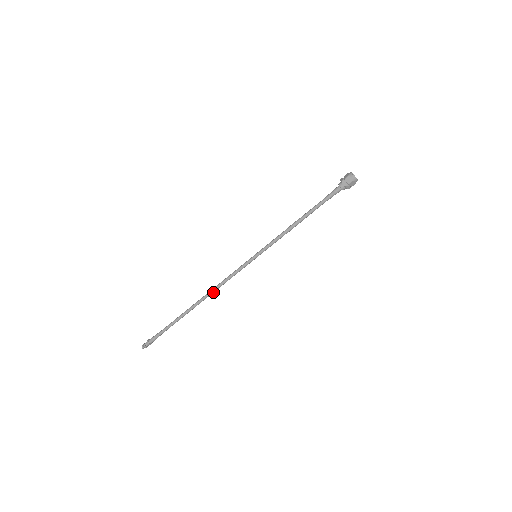
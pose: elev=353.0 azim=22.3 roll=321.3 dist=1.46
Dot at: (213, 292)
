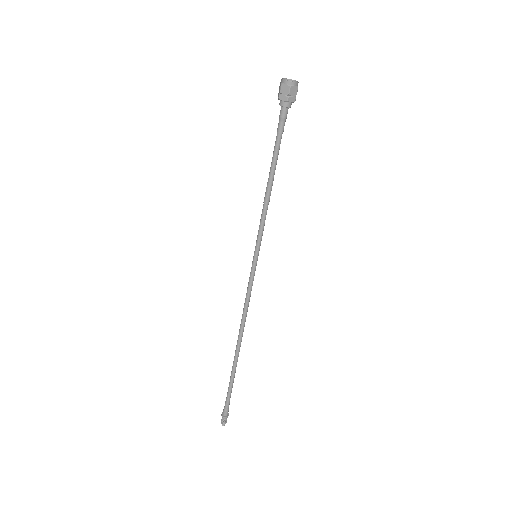
Dot at: (242, 325)
